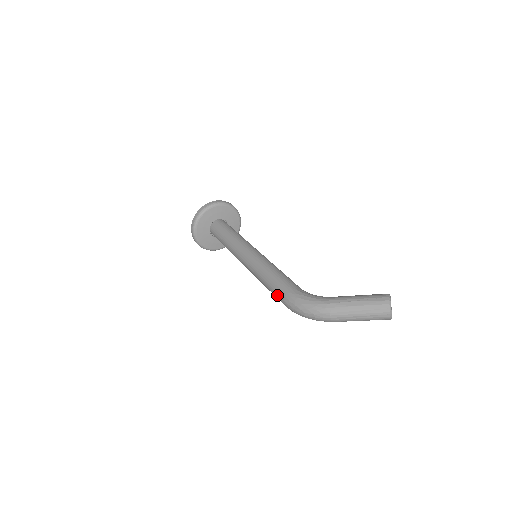
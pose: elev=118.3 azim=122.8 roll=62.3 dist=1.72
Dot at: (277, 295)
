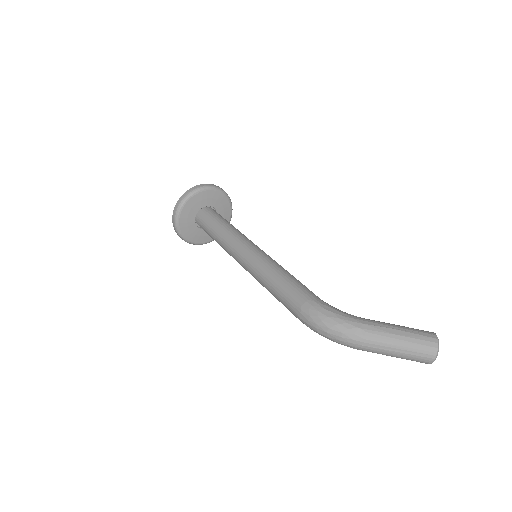
Dot at: (290, 301)
